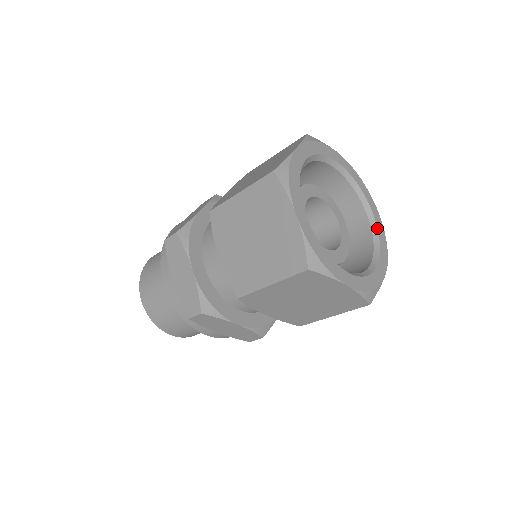
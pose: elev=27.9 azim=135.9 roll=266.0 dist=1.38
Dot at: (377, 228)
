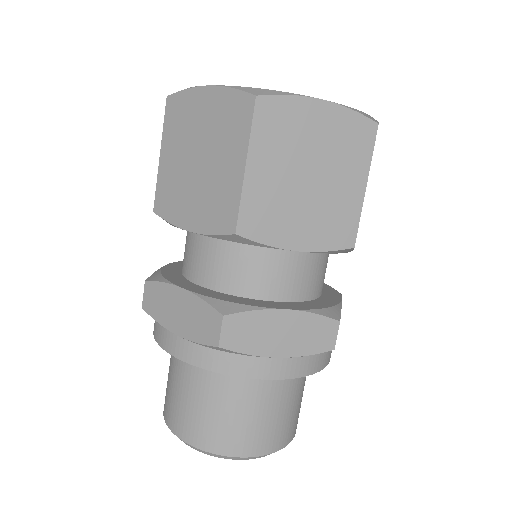
Dot at: occluded
